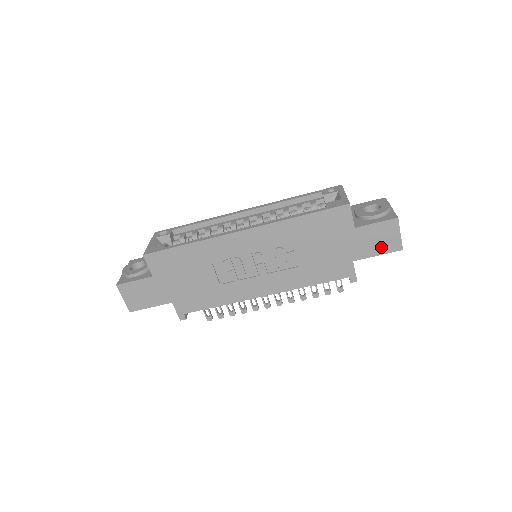
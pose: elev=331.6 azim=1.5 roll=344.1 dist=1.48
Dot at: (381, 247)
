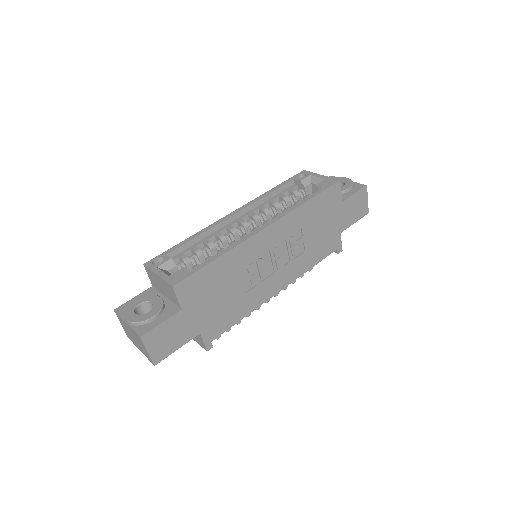
Dot at: (357, 214)
